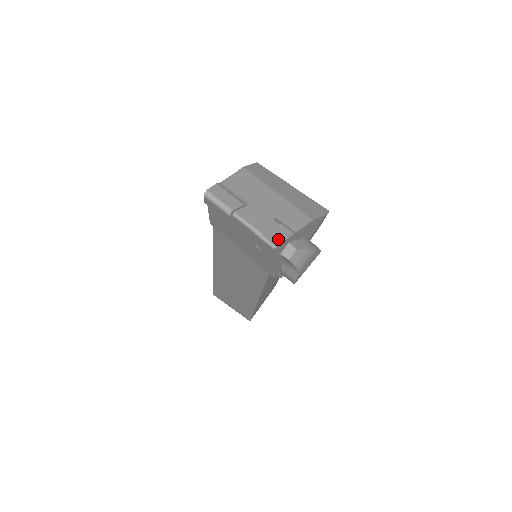
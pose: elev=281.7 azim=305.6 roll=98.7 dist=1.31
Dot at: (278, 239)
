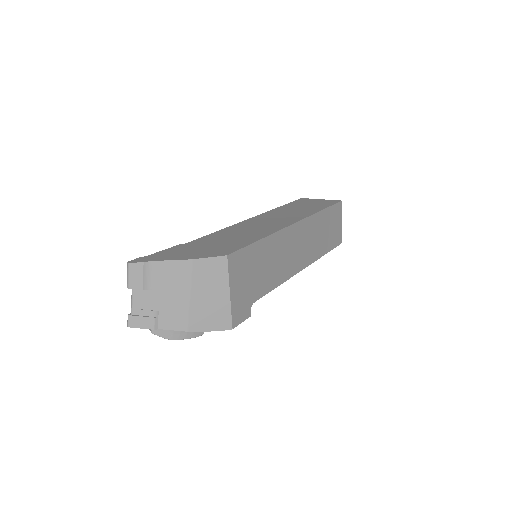
Dot at: (136, 325)
